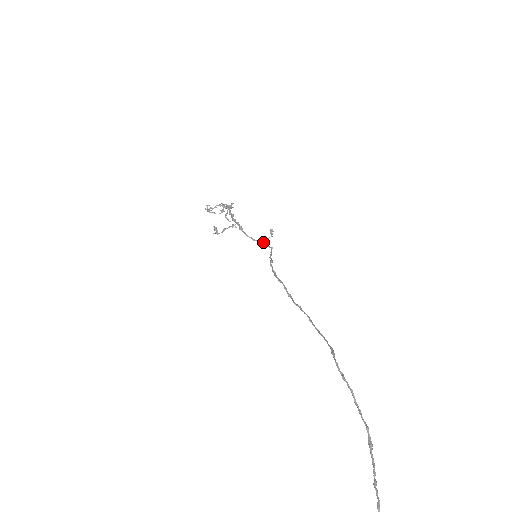
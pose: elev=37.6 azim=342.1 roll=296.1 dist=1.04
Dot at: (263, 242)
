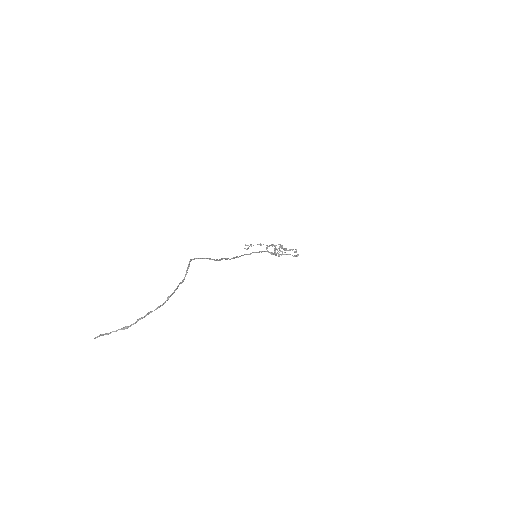
Dot at: (276, 255)
